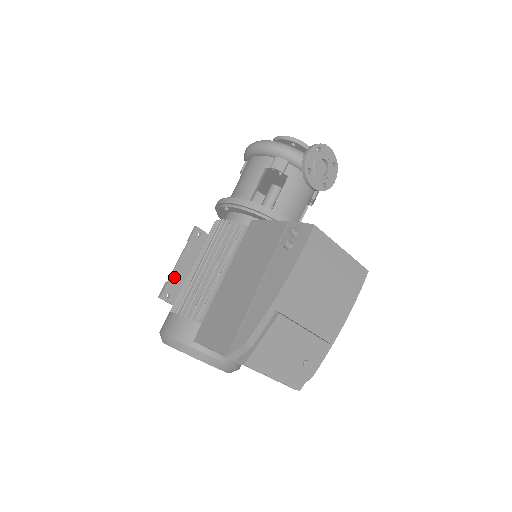
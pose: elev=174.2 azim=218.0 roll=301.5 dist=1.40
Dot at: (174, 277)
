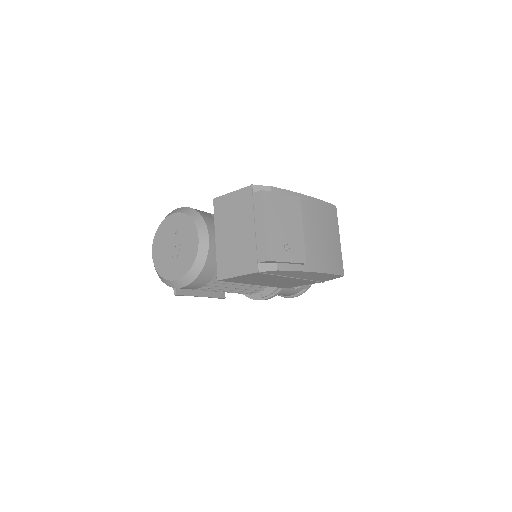
Dot at: occluded
